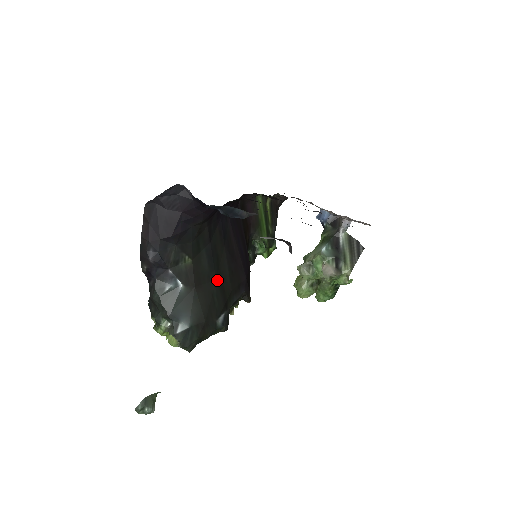
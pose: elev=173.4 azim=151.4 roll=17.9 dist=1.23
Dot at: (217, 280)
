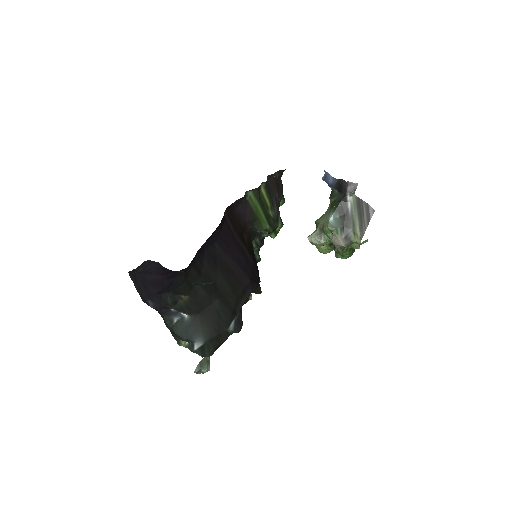
Dot at: (219, 298)
